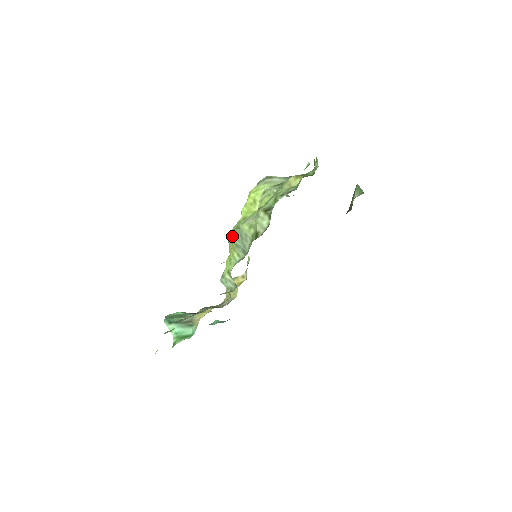
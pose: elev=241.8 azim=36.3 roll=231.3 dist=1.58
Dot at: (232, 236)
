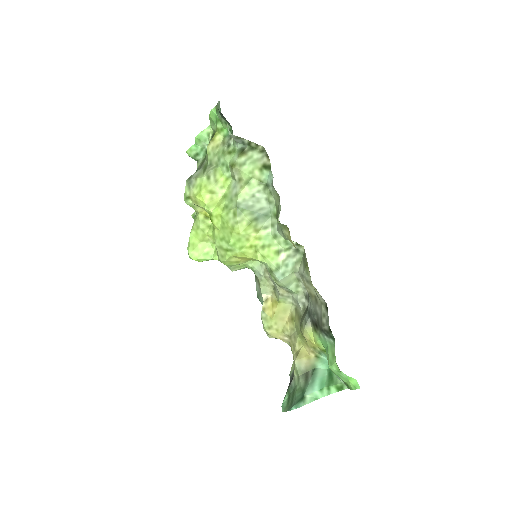
Dot at: (242, 220)
